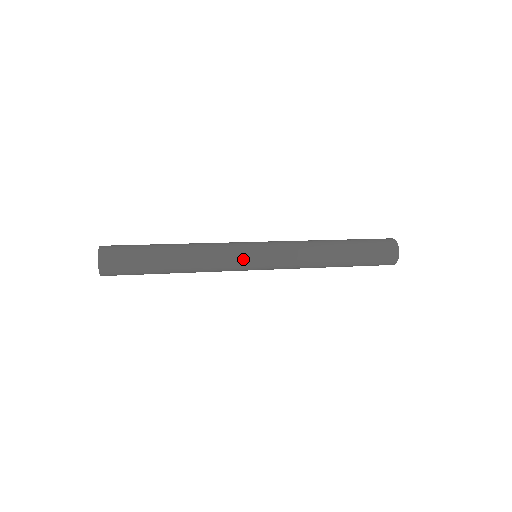
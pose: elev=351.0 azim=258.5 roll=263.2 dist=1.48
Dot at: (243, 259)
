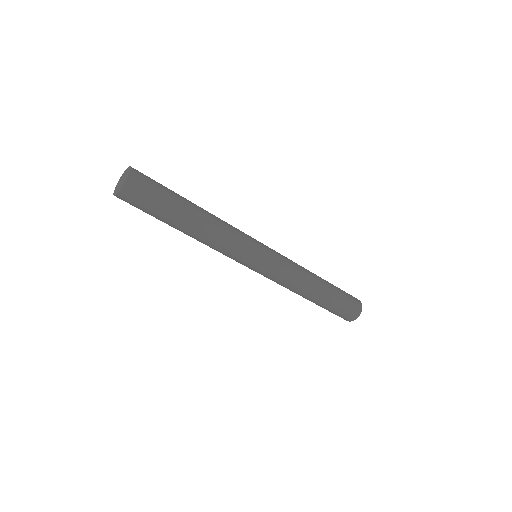
Dot at: (253, 240)
